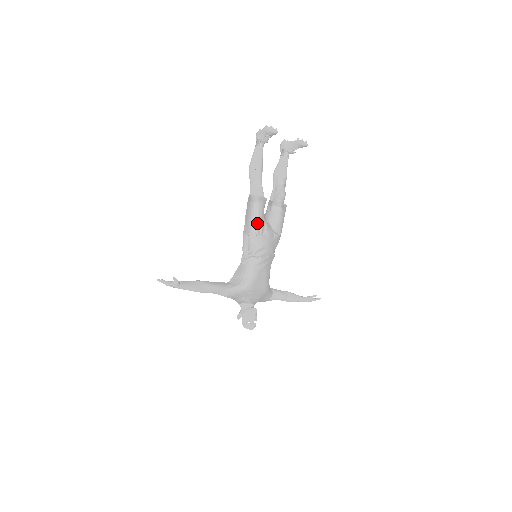
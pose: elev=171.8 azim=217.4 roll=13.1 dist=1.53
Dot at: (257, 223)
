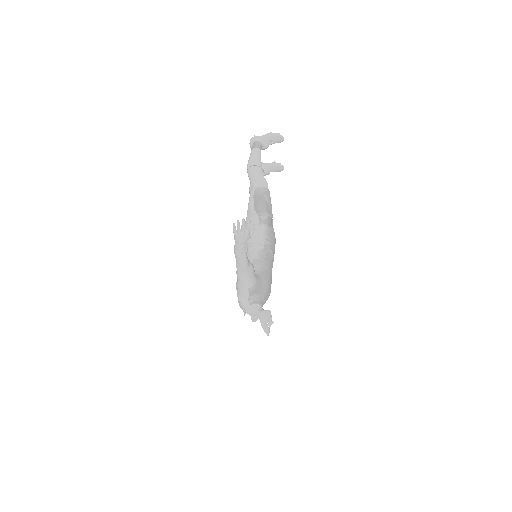
Dot at: (271, 215)
